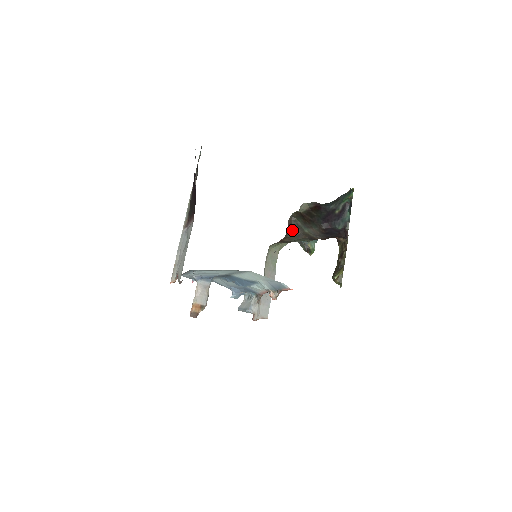
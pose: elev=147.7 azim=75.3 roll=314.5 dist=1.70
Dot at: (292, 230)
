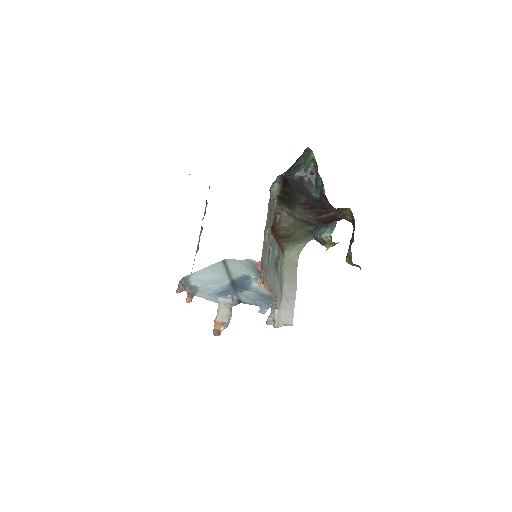
Dot at: (283, 219)
